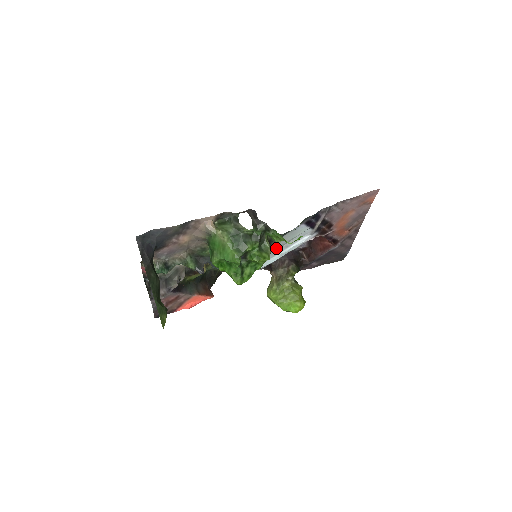
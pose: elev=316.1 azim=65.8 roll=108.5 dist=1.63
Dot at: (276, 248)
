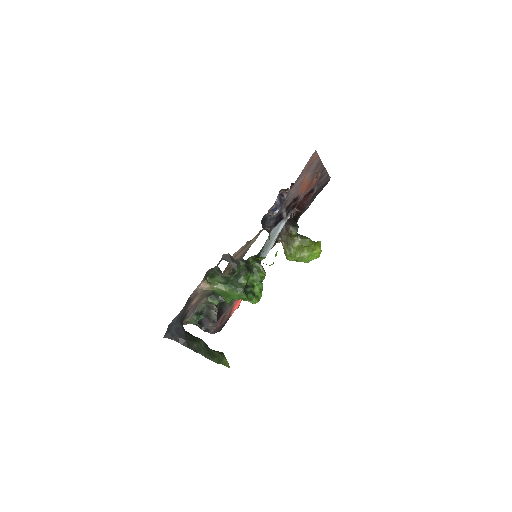
Dot at: occluded
